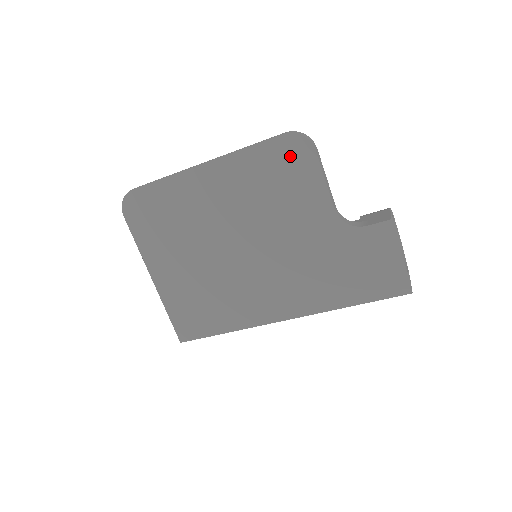
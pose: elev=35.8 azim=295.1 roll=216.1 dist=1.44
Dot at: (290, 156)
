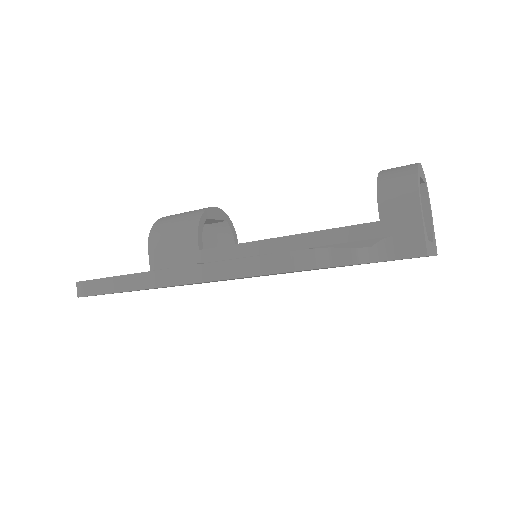
Dot at: occluded
